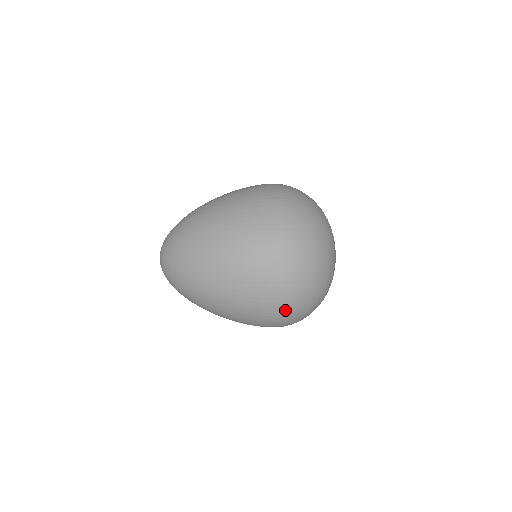
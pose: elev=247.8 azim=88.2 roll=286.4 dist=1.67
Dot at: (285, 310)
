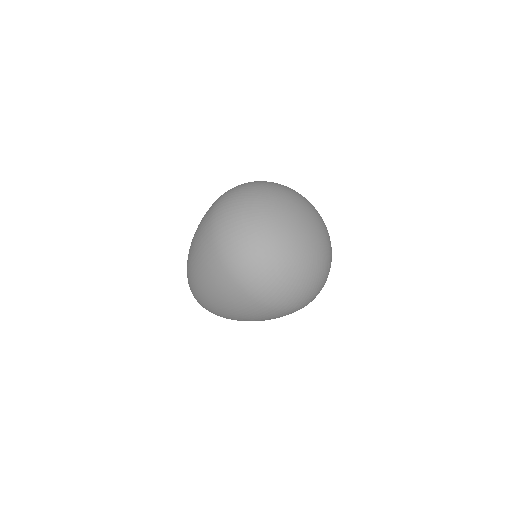
Dot at: (251, 290)
